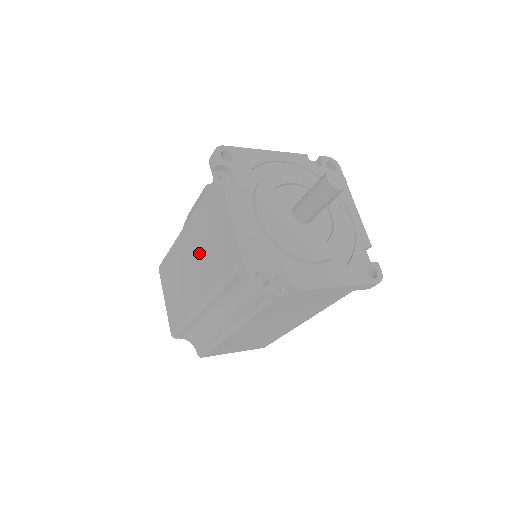
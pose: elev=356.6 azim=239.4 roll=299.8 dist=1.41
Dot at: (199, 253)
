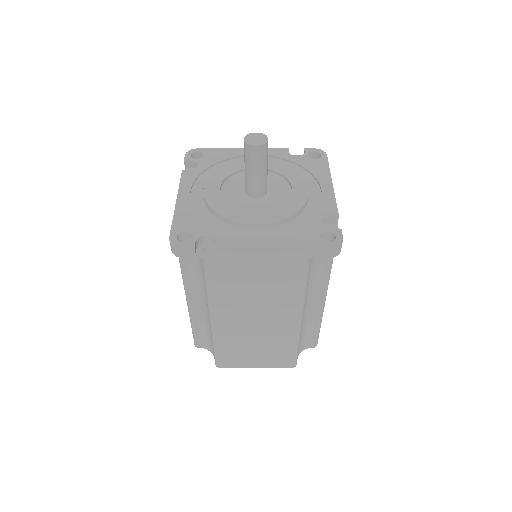
Dot at: occluded
